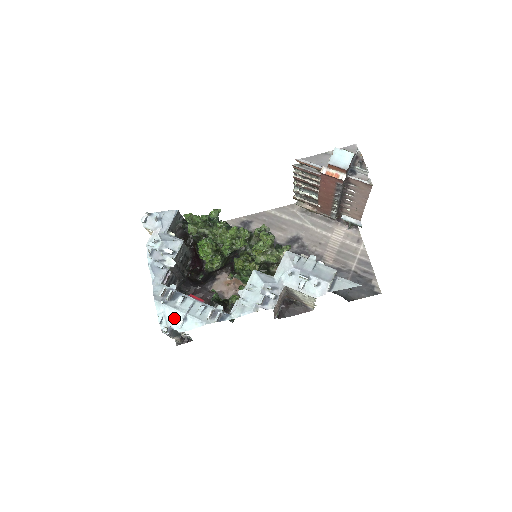
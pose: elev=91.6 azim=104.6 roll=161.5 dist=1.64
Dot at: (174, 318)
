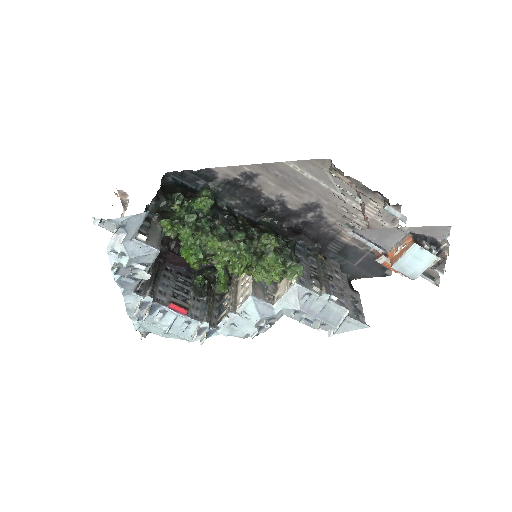
Dot at: (153, 329)
